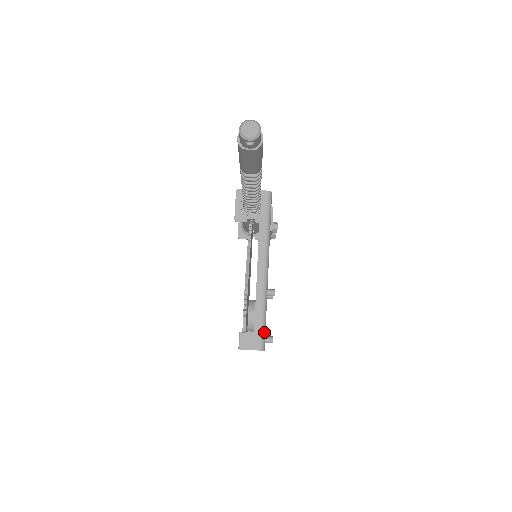
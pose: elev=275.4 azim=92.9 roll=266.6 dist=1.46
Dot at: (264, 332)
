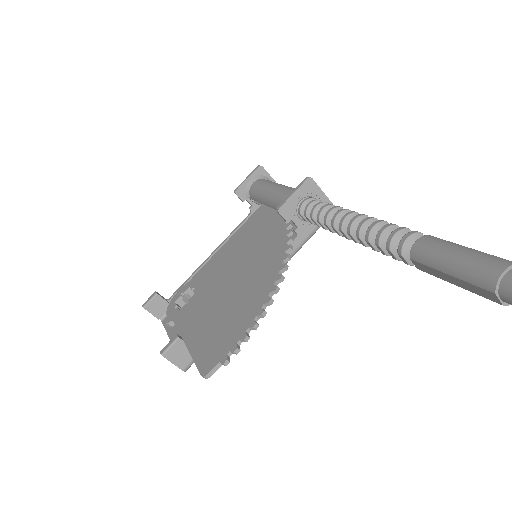
Dot at: occluded
